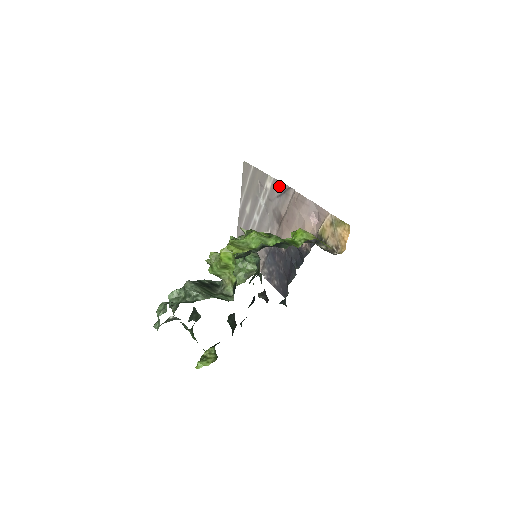
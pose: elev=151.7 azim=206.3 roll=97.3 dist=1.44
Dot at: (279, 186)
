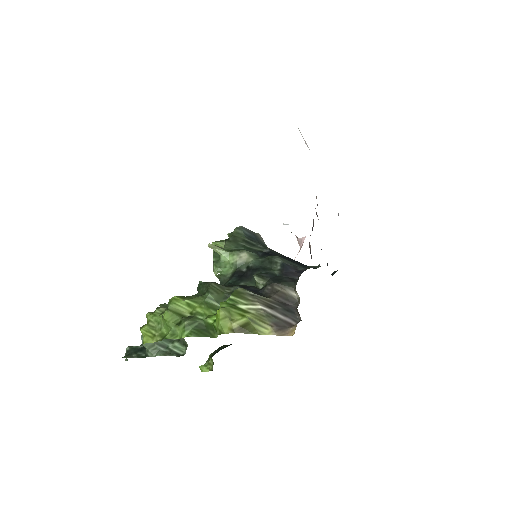
Dot at: occluded
